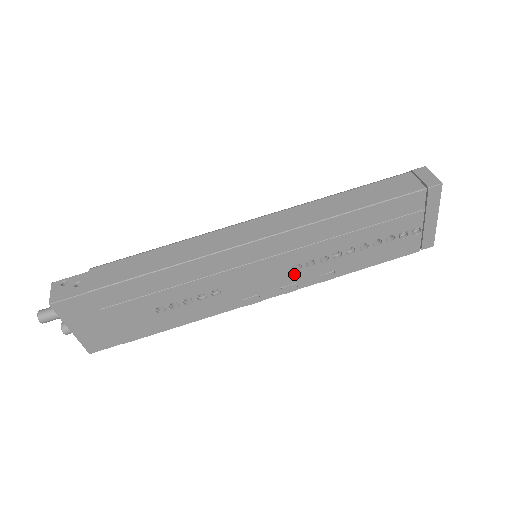
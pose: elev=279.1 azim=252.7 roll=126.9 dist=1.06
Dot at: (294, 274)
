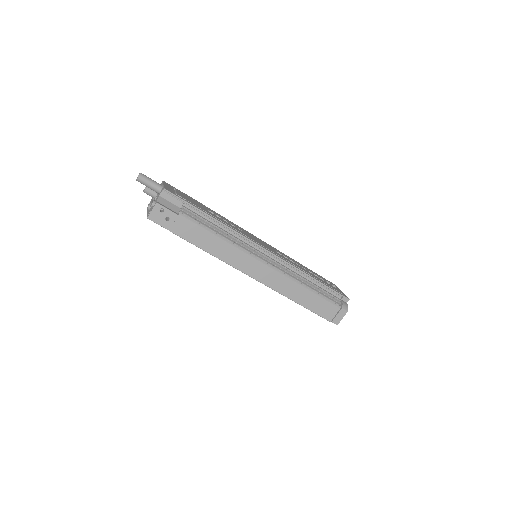
Dot at: occluded
